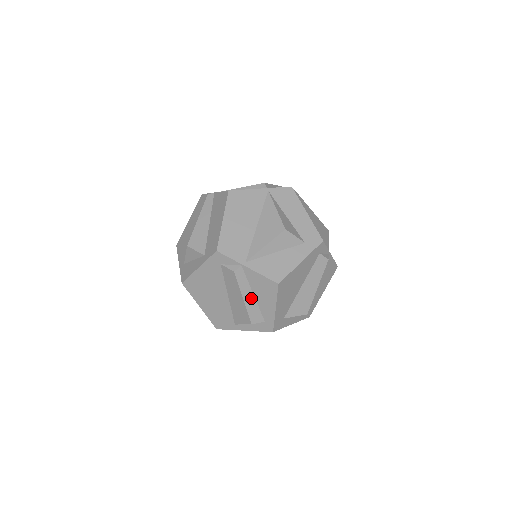
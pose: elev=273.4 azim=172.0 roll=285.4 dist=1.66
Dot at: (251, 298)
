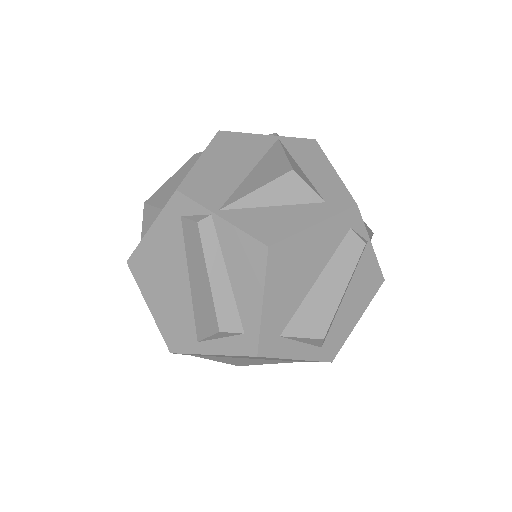
Dot at: (223, 280)
